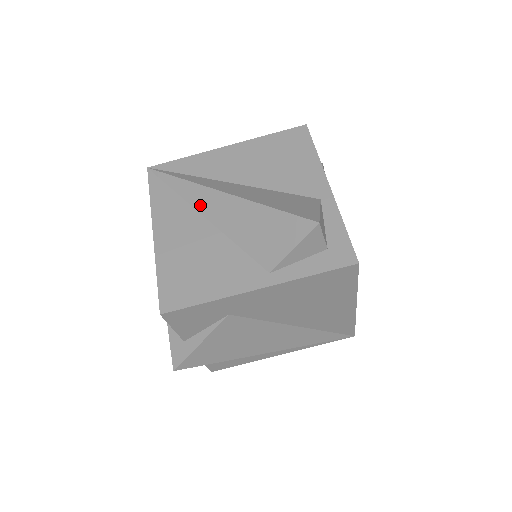
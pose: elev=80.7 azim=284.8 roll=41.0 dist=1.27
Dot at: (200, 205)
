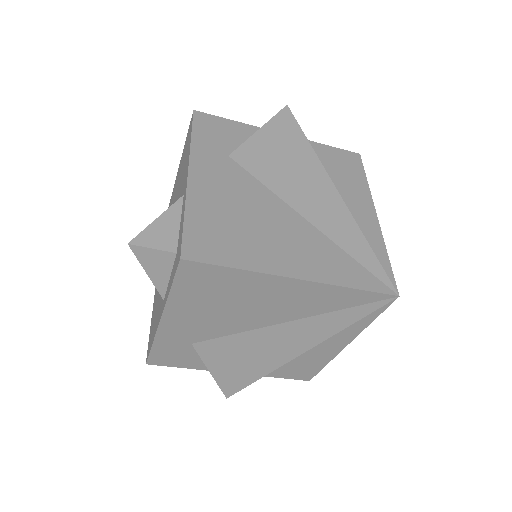
Dot at: occluded
